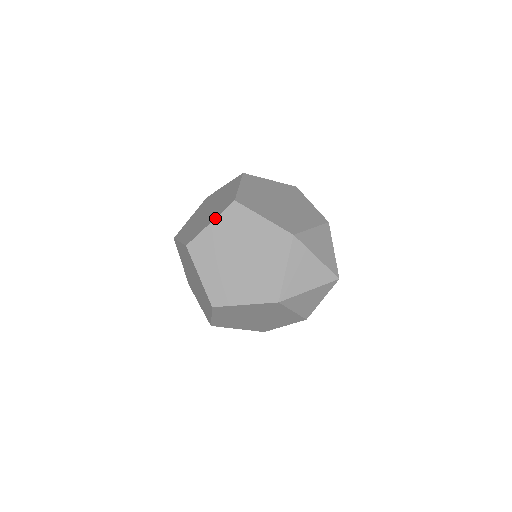
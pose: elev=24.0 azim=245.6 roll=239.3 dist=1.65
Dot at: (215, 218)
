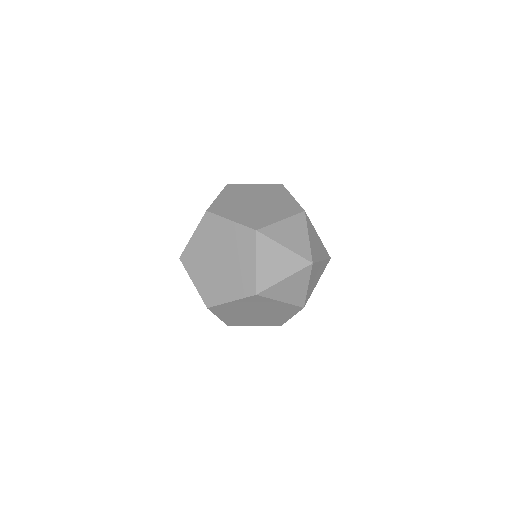
Dot at: (195, 230)
